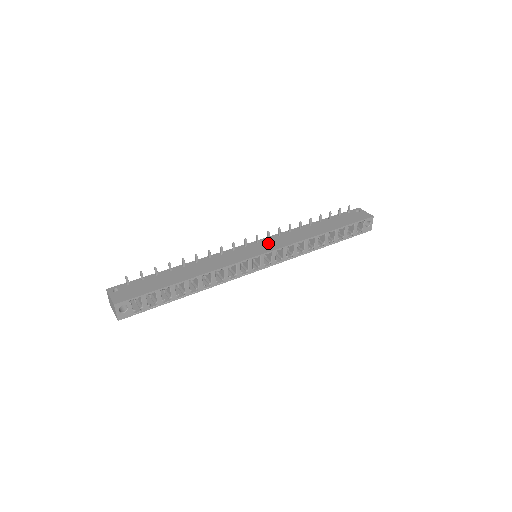
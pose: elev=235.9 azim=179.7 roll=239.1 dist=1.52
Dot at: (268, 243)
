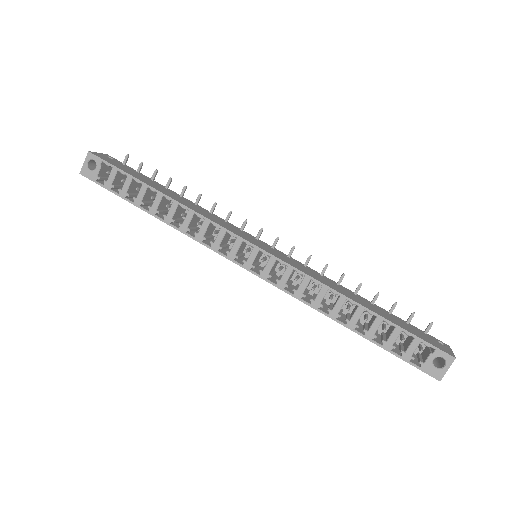
Dot at: (281, 254)
